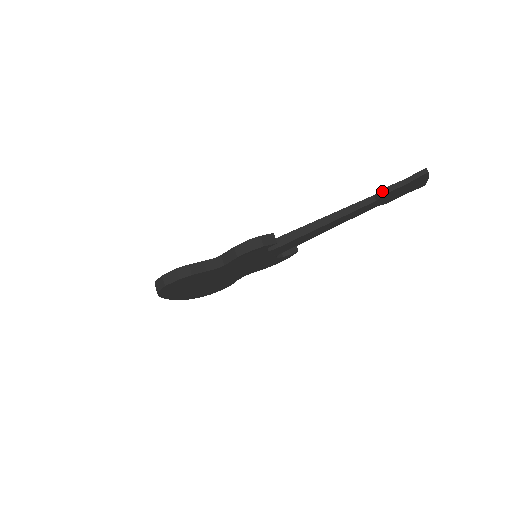
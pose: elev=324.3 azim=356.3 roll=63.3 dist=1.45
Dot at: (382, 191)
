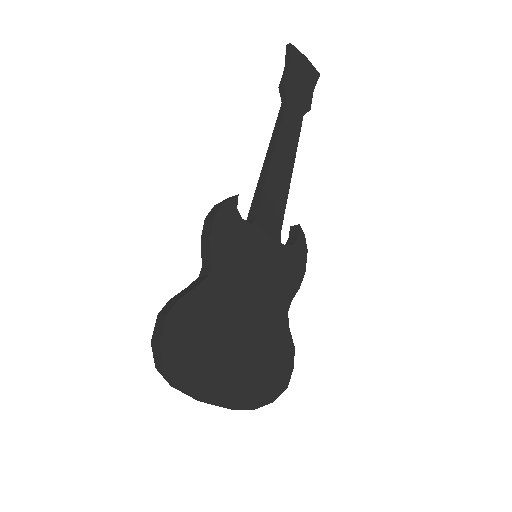
Dot at: (280, 89)
